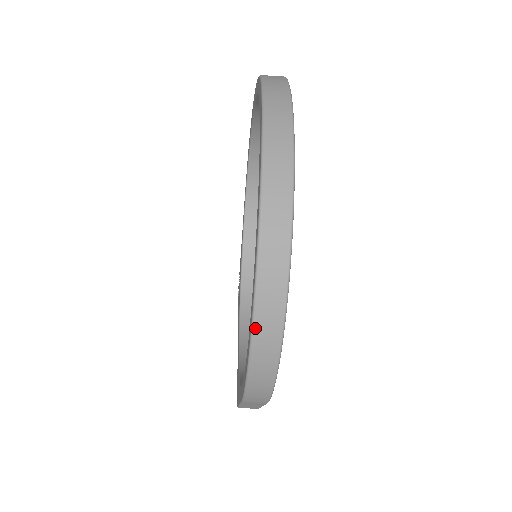
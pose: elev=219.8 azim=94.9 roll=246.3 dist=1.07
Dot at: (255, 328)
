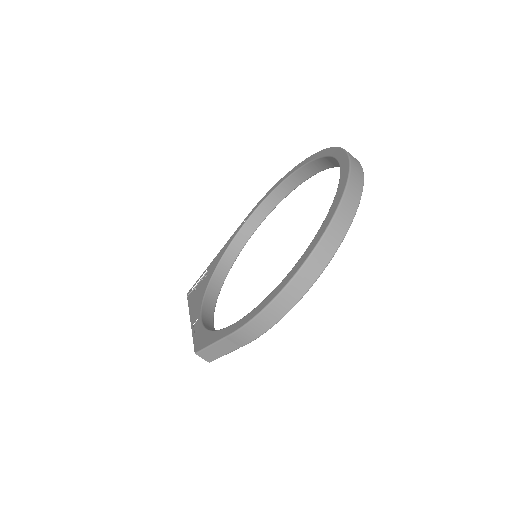
Dot at: (301, 270)
